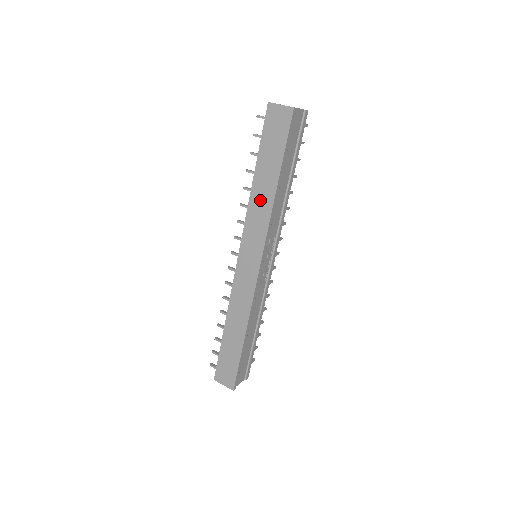
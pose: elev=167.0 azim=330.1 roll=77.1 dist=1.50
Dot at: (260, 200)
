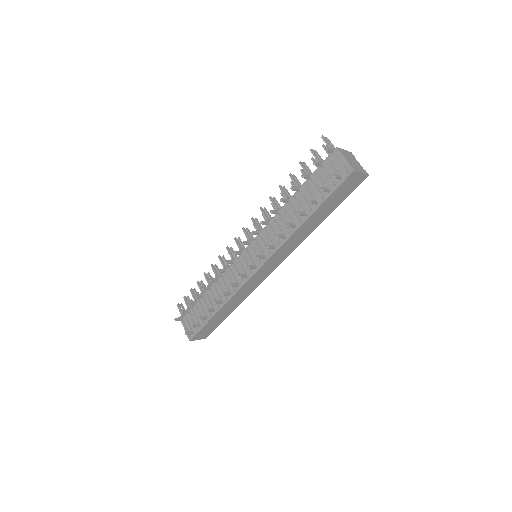
Dot at: (301, 234)
